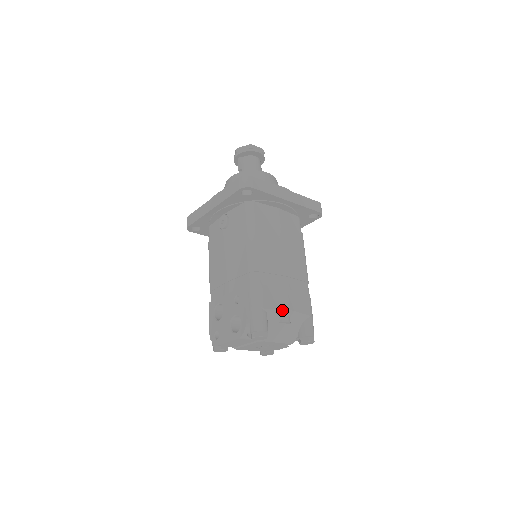
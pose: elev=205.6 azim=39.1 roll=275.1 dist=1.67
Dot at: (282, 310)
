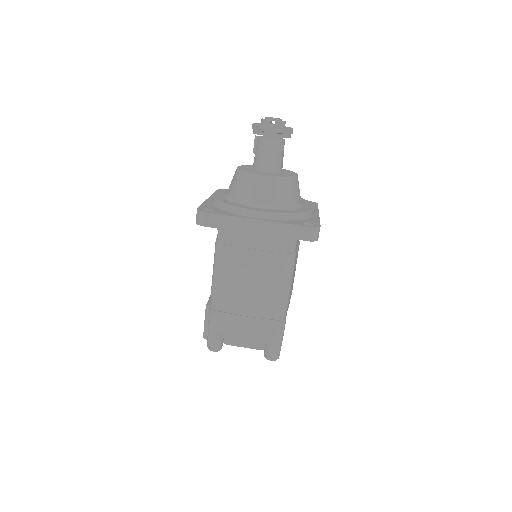
Dot at: (236, 334)
